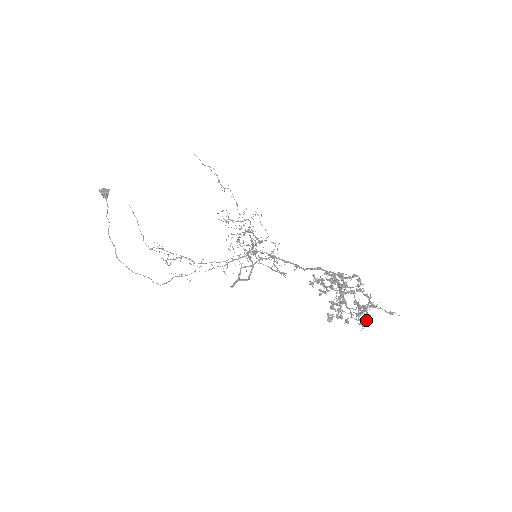
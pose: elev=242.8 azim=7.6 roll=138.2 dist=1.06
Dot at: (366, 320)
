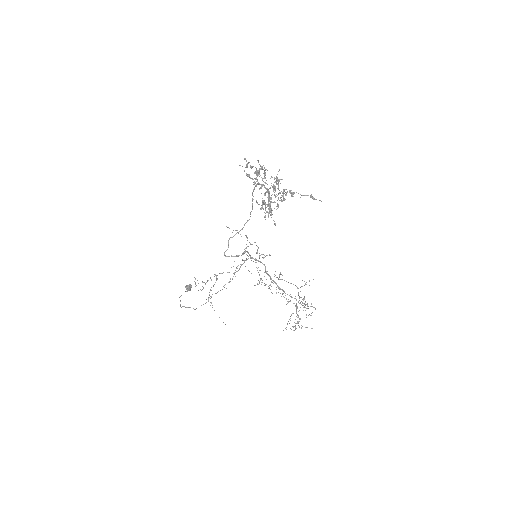
Dot at: (274, 185)
